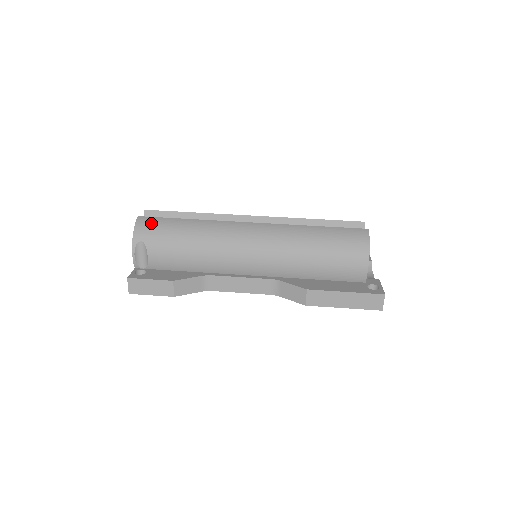
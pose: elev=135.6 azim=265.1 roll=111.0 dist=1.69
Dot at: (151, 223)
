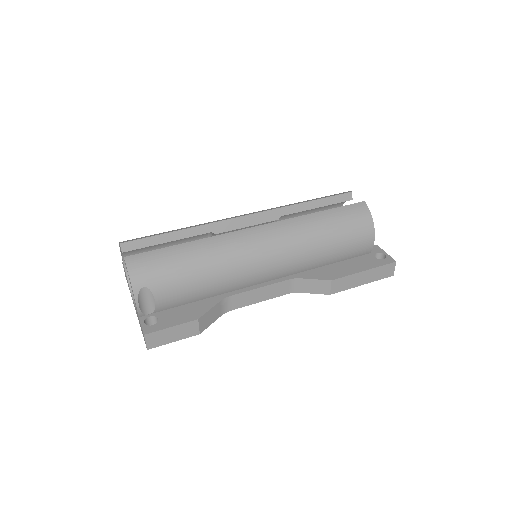
Dot at: (146, 261)
